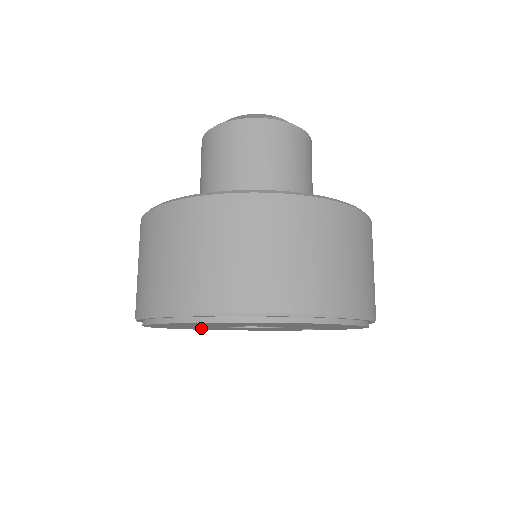
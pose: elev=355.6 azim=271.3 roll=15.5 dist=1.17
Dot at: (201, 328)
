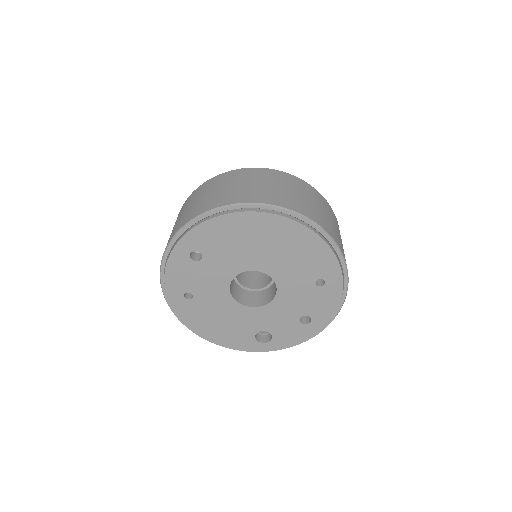
Dot at: (213, 317)
